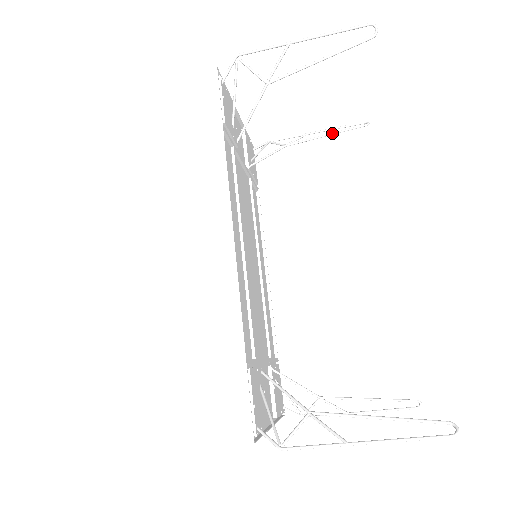
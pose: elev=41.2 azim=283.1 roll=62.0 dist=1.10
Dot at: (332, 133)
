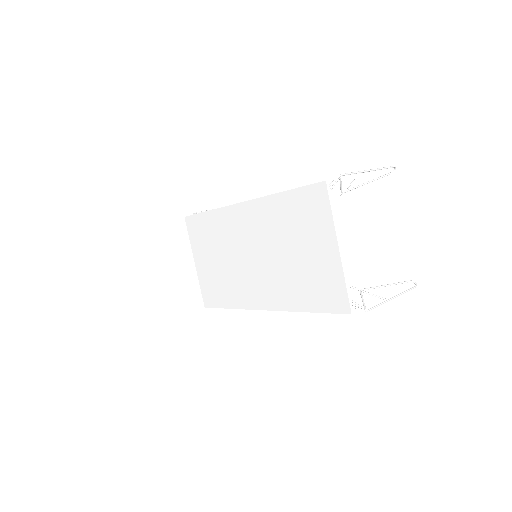
Dot at: occluded
